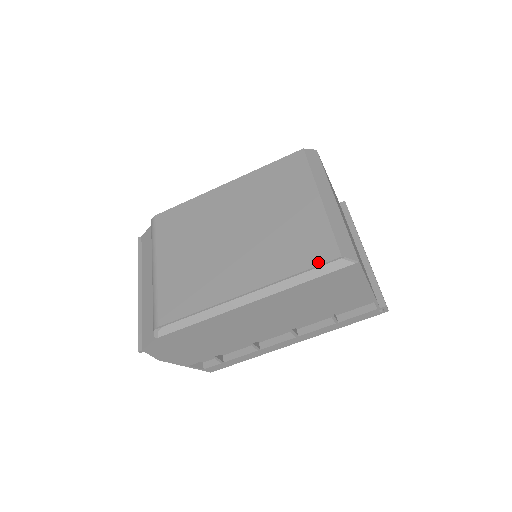
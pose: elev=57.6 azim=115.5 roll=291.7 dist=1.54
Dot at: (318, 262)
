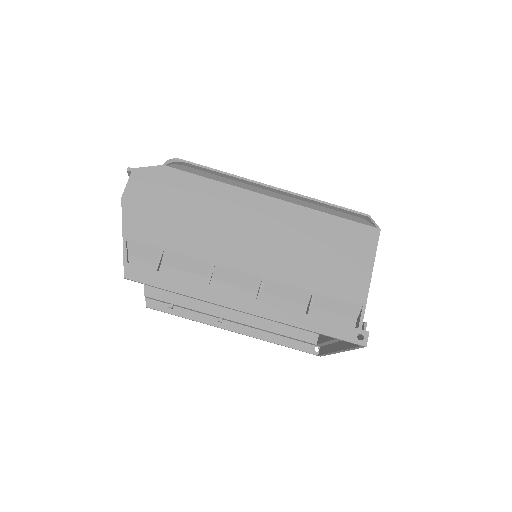
Dot at: (347, 210)
